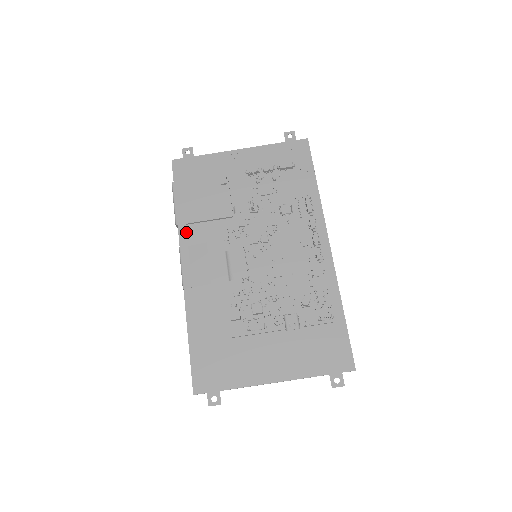
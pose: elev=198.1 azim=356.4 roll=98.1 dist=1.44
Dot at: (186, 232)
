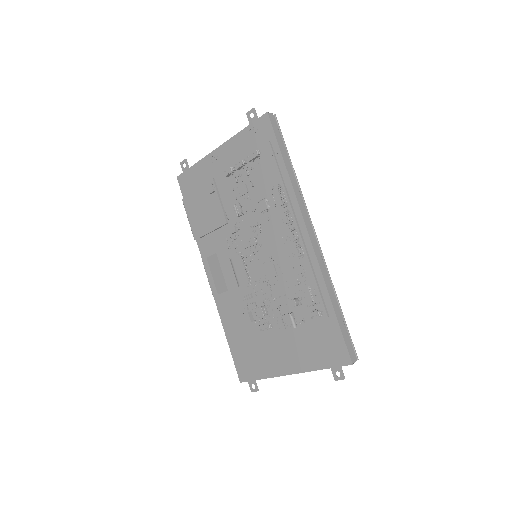
Dot at: (202, 245)
